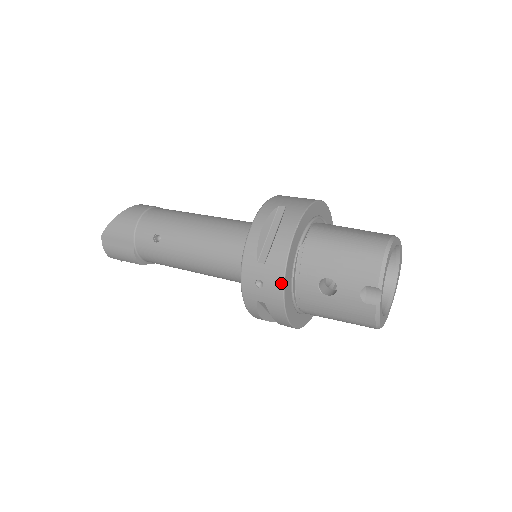
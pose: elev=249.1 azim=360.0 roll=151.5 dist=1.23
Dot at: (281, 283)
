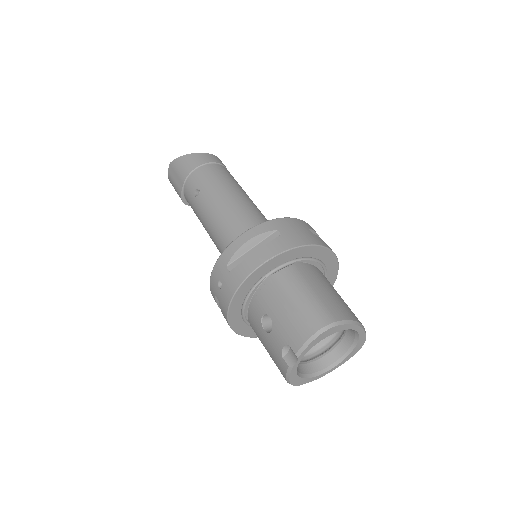
Dot at: (231, 296)
